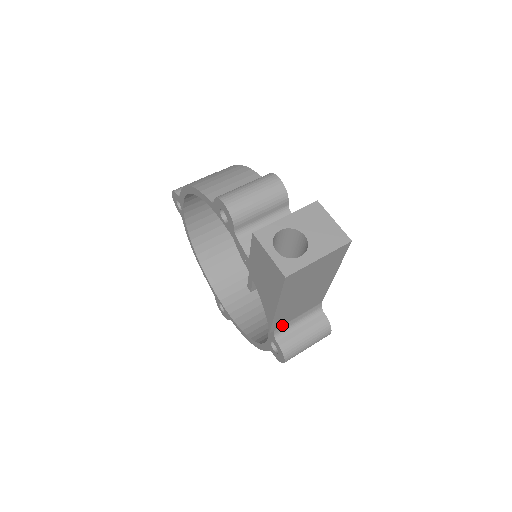
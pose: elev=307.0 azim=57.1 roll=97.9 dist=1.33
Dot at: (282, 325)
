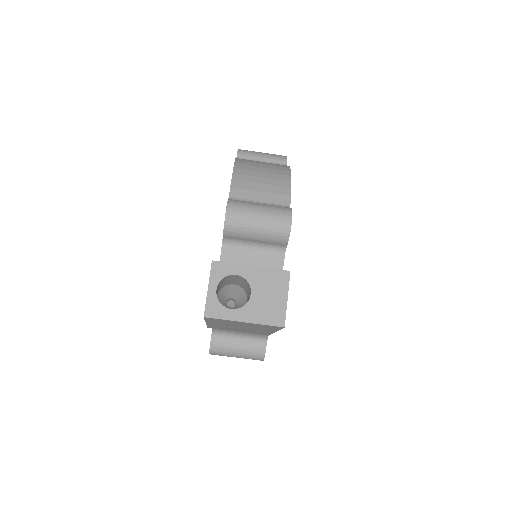
Dot at: (222, 329)
